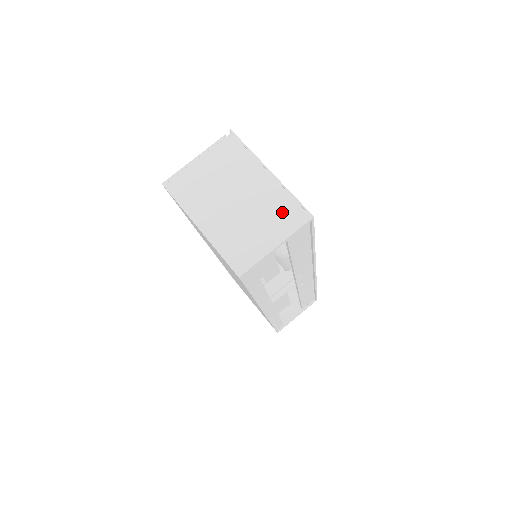
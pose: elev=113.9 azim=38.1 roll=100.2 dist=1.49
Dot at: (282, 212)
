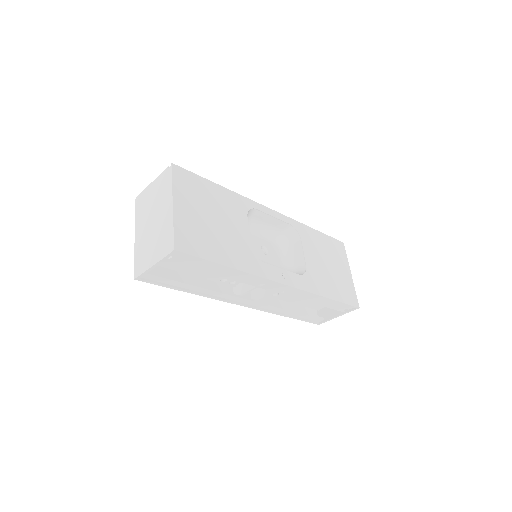
Dot at: (165, 239)
